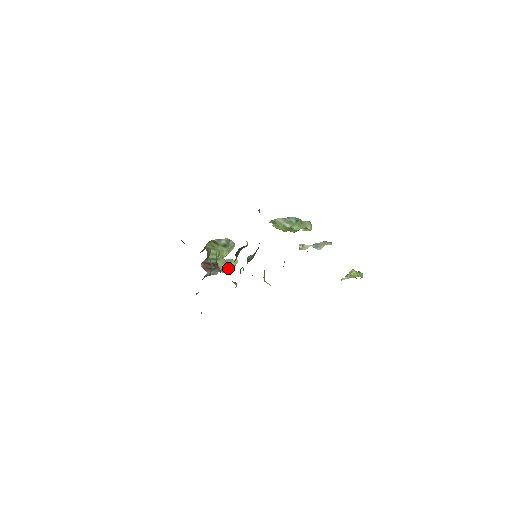
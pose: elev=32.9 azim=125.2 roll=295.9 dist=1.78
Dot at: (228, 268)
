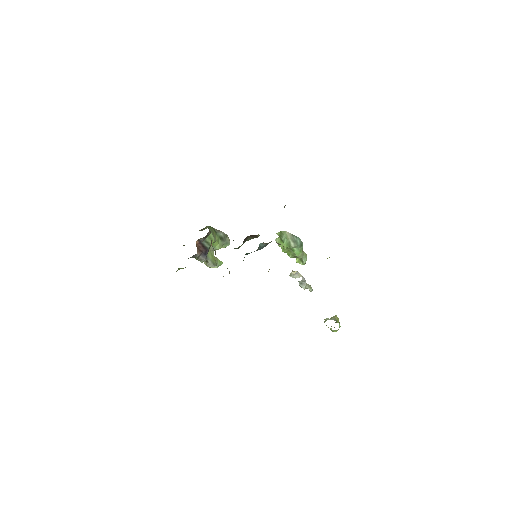
Dot at: (214, 263)
